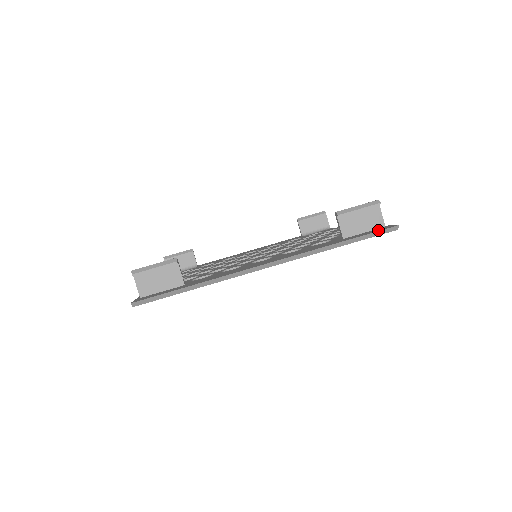
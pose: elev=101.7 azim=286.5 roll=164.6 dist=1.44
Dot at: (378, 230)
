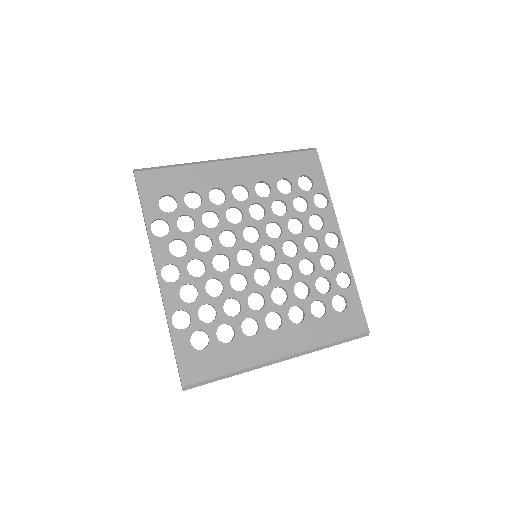
Dot at: (304, 152)
